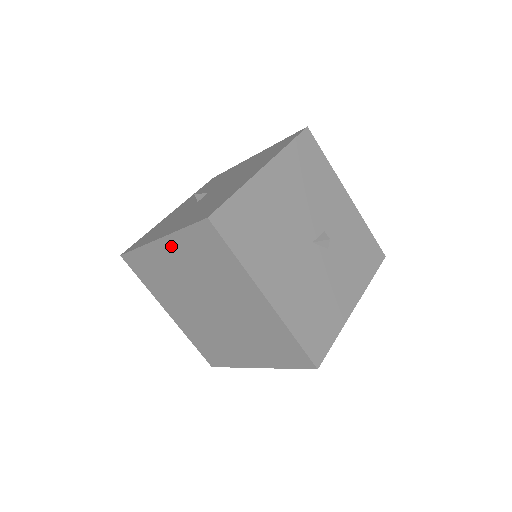
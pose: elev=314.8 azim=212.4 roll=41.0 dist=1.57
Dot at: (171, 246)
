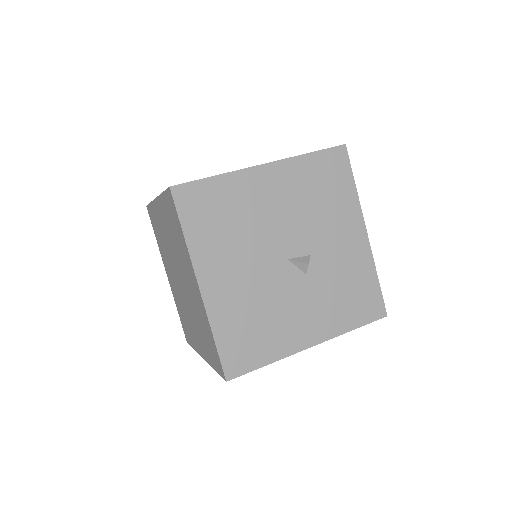
Dot at: (161, 208)
